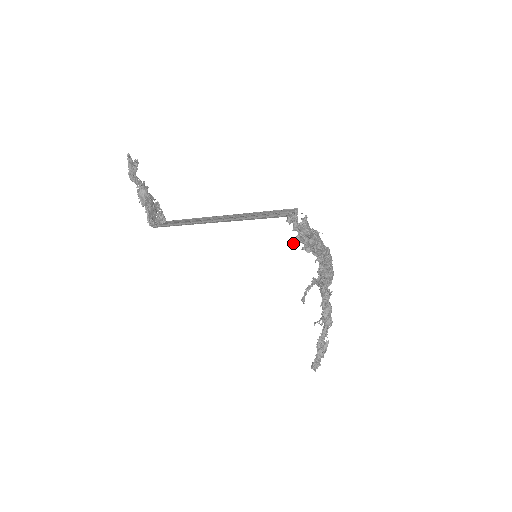
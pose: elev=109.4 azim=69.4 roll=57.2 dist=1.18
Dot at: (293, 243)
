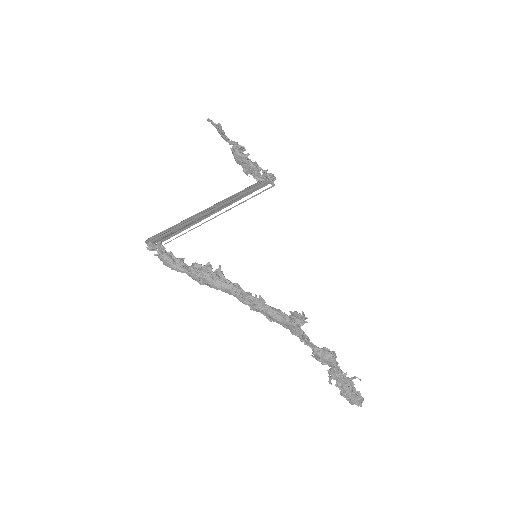
Dot at: occluded
